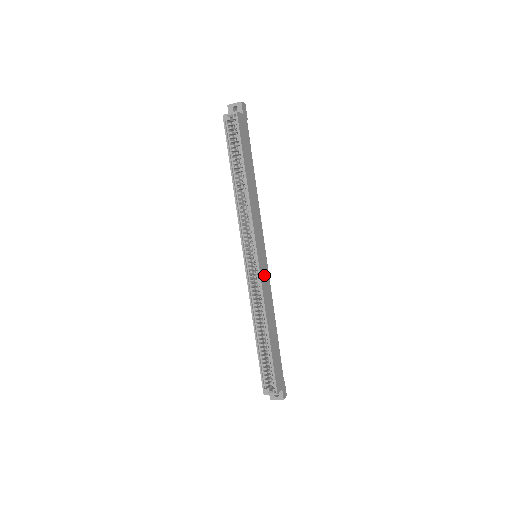
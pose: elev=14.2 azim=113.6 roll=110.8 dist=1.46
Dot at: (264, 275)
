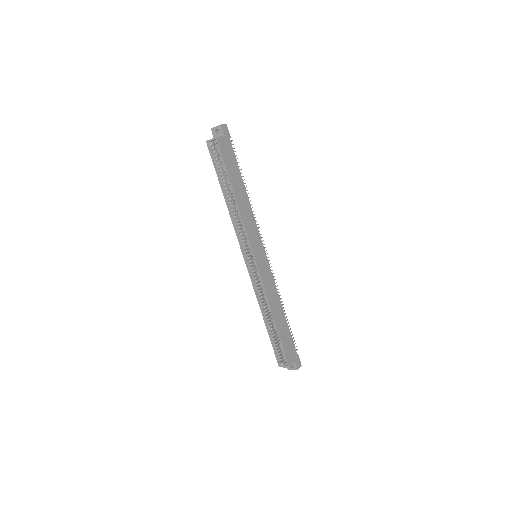
Dot at: (264, 272)
